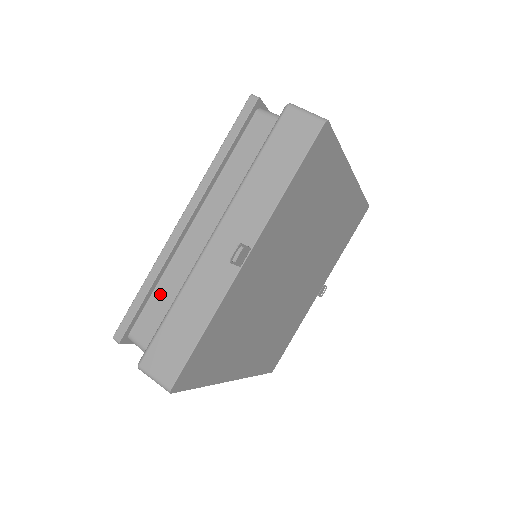
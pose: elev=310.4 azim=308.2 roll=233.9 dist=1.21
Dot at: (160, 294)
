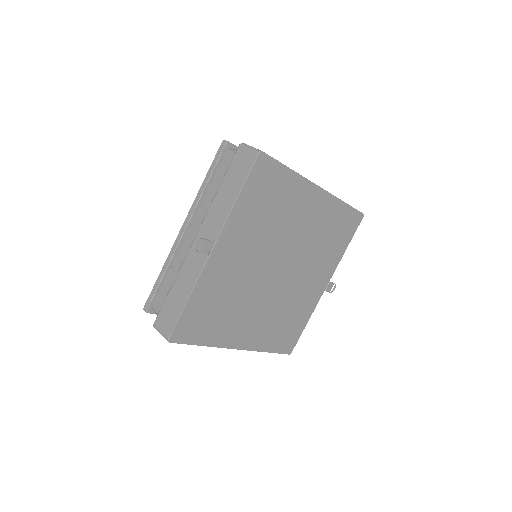
Dot at: (170, 279)
